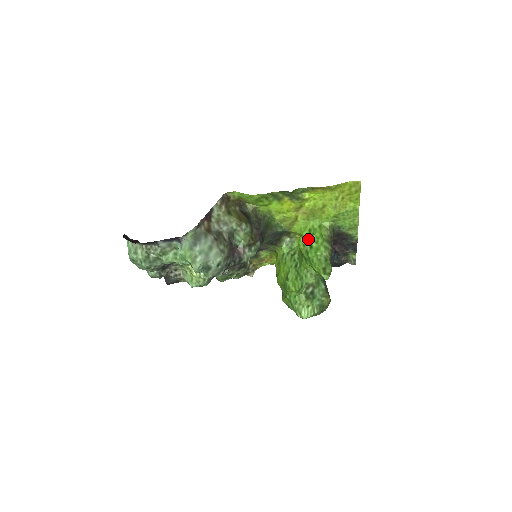
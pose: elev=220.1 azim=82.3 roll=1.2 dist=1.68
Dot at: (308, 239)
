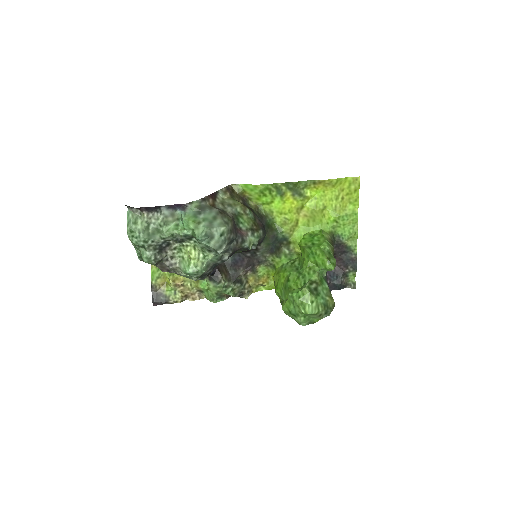
Dot at: (309, 239)
